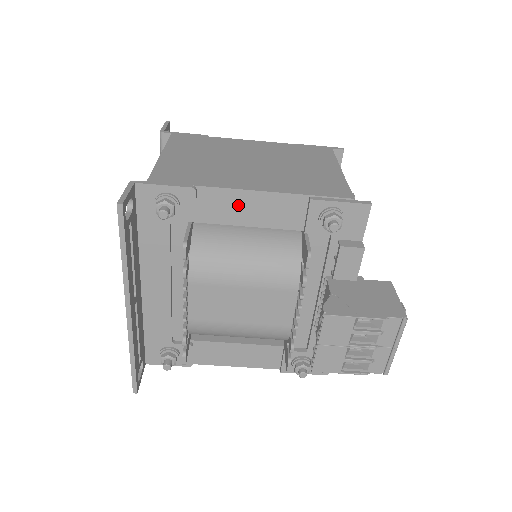
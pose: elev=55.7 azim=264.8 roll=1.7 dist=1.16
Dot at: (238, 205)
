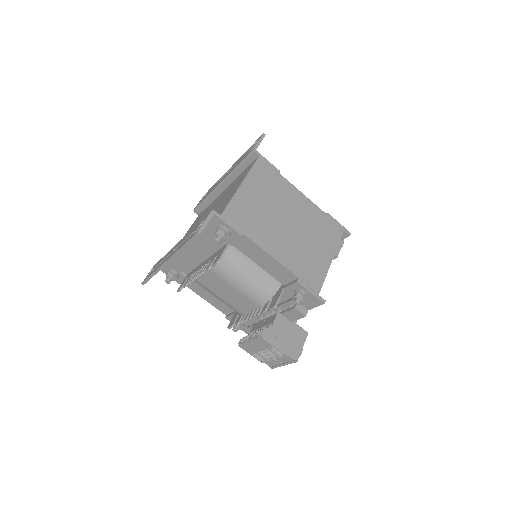
Dot at: (260, 255)
